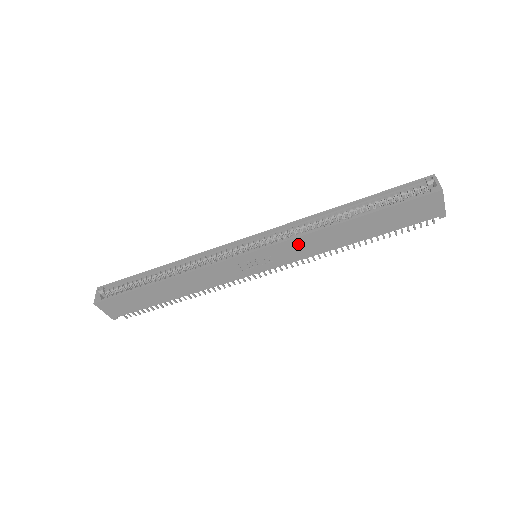
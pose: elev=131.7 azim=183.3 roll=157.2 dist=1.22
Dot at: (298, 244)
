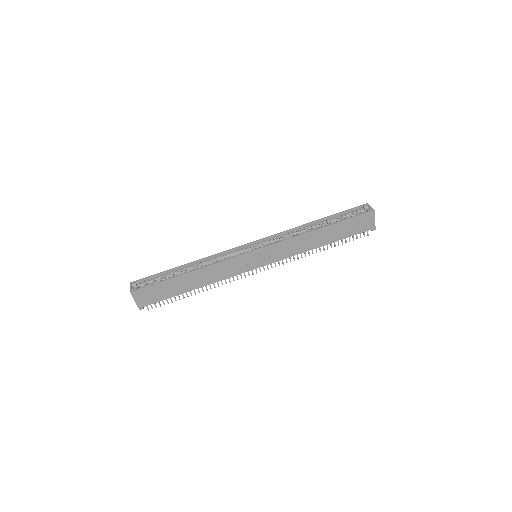
Dot at: (287, 245)
